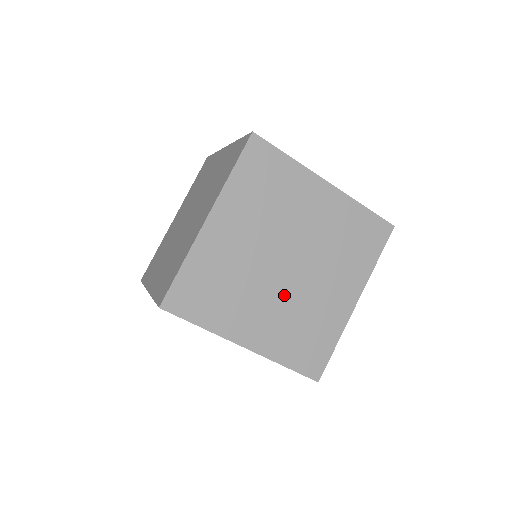
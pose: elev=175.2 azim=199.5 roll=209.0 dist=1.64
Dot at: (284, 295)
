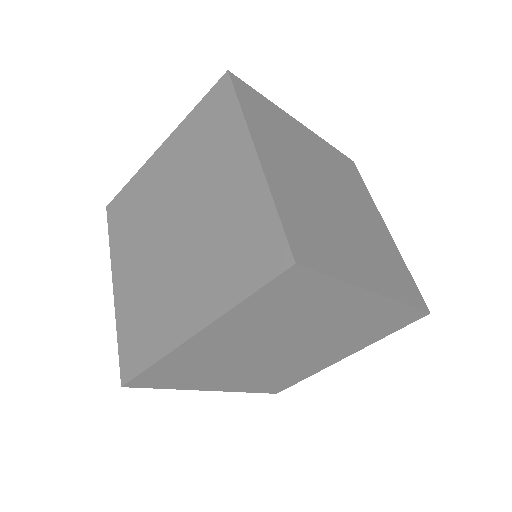
Dot at: (317, 196)
